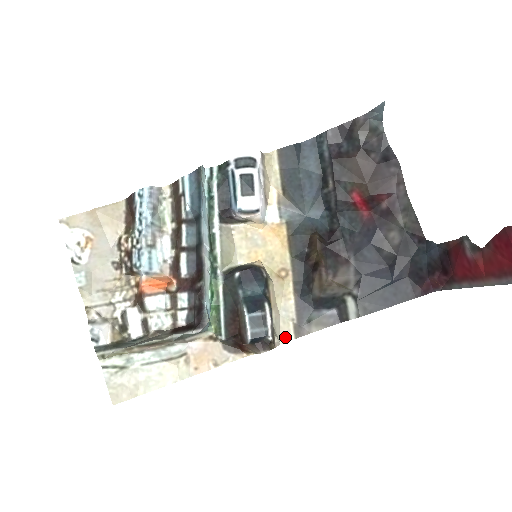
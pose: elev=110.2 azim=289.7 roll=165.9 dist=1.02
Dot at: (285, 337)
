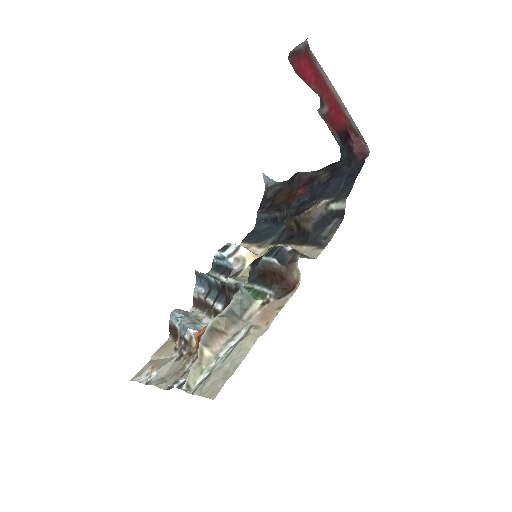
Dot at: (316, 255)
